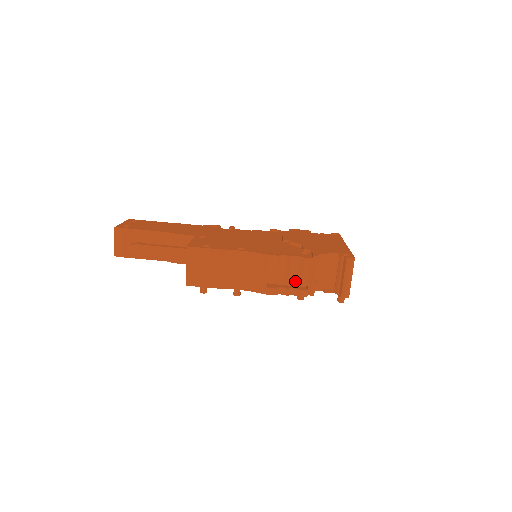
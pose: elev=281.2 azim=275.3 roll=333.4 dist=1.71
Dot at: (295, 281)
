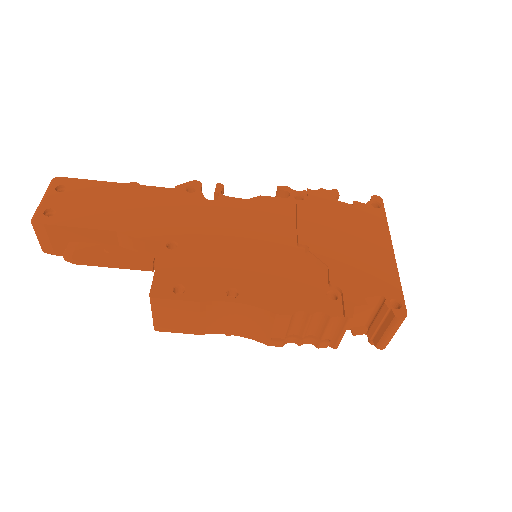
Dot at: (313, 333)
